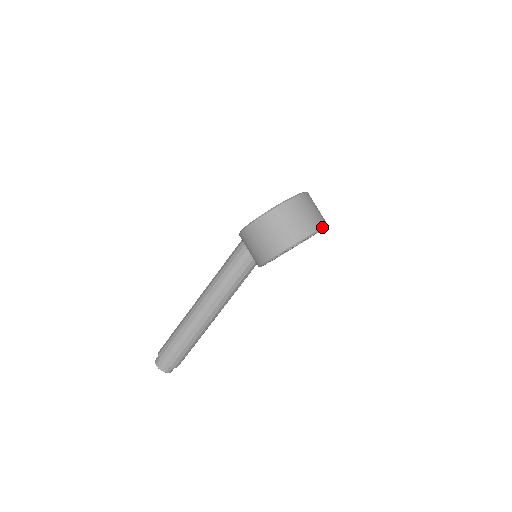
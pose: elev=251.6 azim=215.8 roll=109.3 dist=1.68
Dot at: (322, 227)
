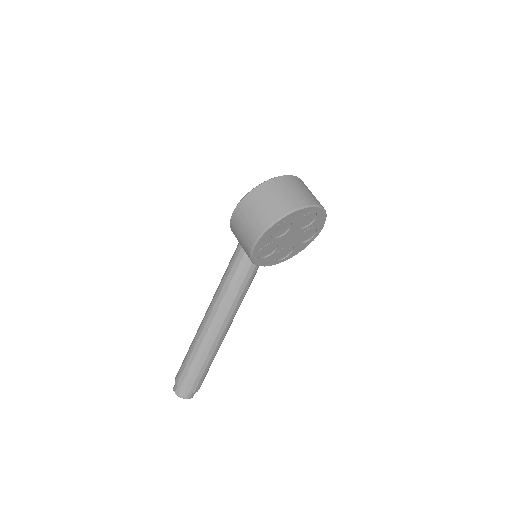
Dot at: (307, 205)
